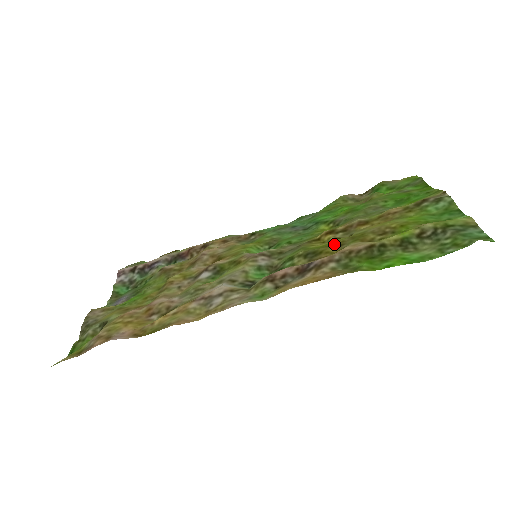
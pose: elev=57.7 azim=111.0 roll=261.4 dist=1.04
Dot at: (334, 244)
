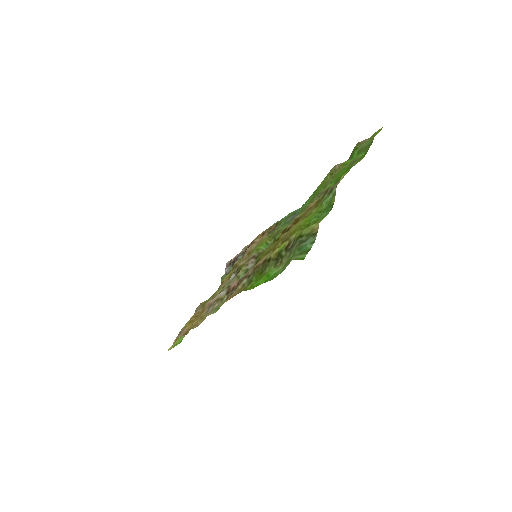
Dot at: (267, 252)
